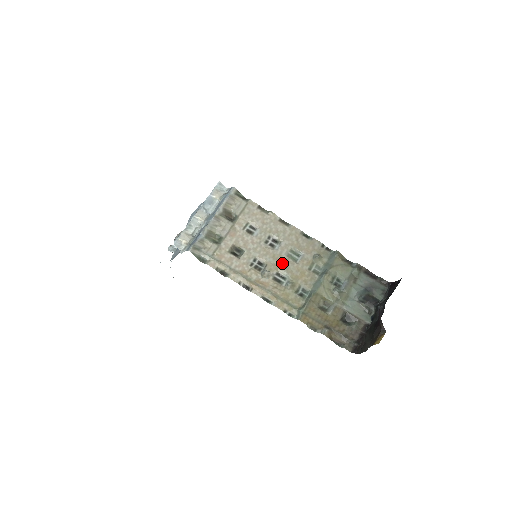
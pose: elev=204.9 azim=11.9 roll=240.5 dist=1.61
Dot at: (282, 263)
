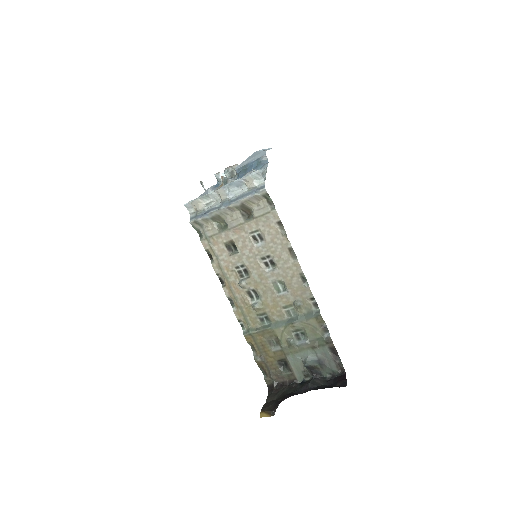
Dot at: (263, 286)
